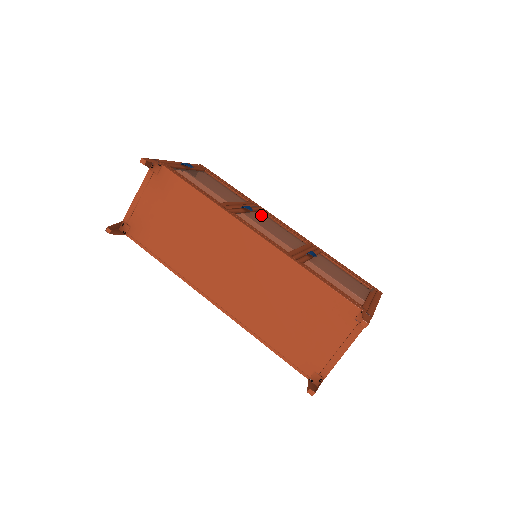
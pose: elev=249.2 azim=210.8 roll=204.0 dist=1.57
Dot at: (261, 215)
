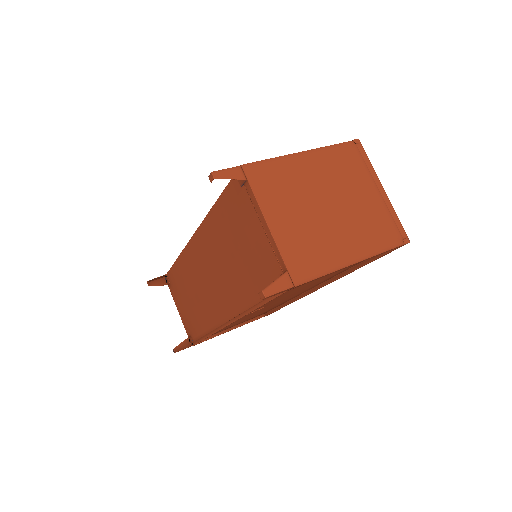
Dot at: occluded
